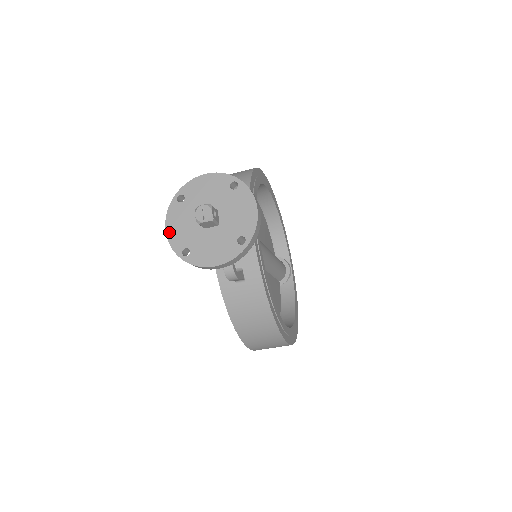
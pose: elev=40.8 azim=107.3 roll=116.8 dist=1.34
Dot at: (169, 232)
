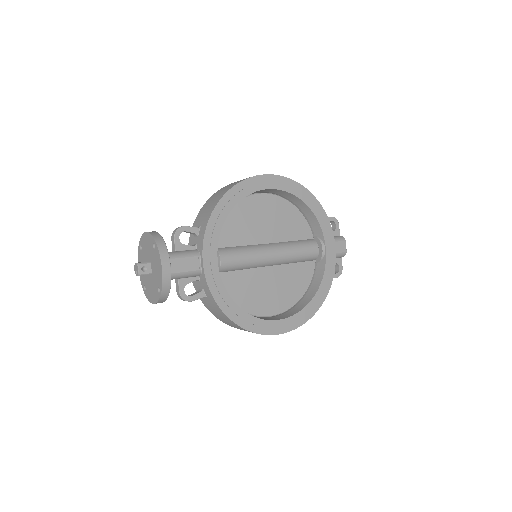
Dot at: occluded
